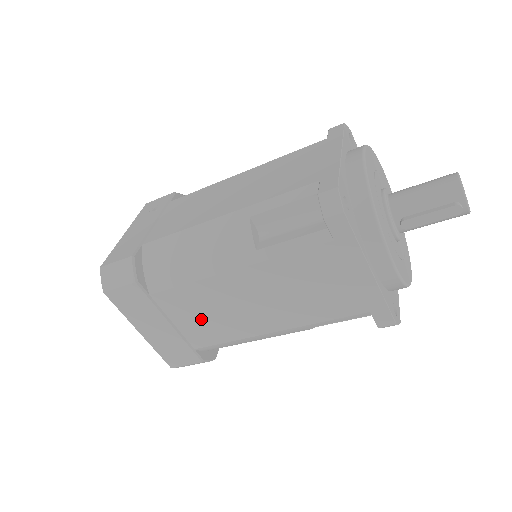
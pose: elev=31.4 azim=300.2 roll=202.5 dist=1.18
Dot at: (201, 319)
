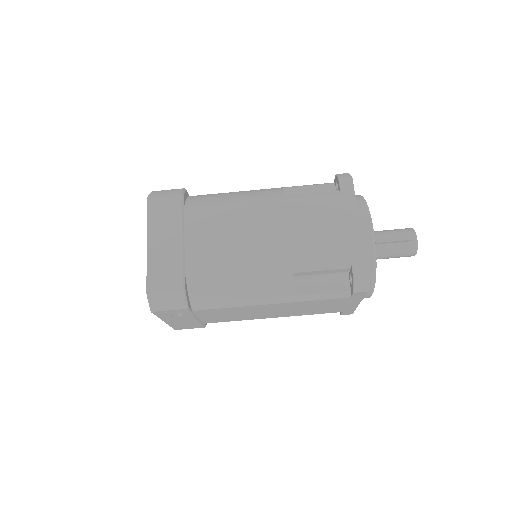
Dot at: (212, 241)
